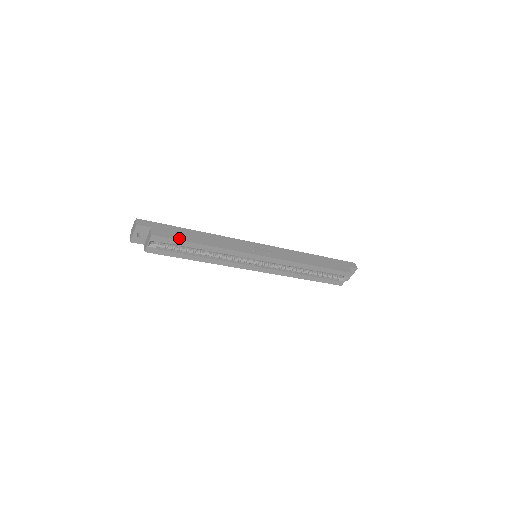
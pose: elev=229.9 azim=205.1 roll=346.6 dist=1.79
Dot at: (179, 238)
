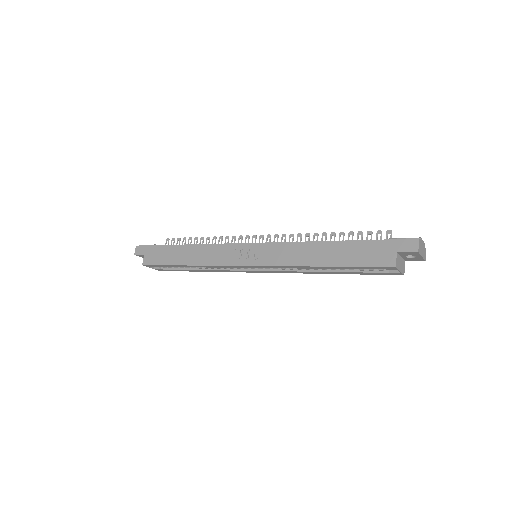
Dot at: (163, 262)
